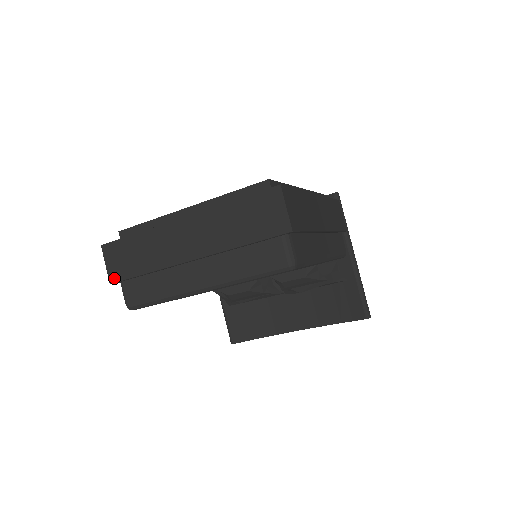
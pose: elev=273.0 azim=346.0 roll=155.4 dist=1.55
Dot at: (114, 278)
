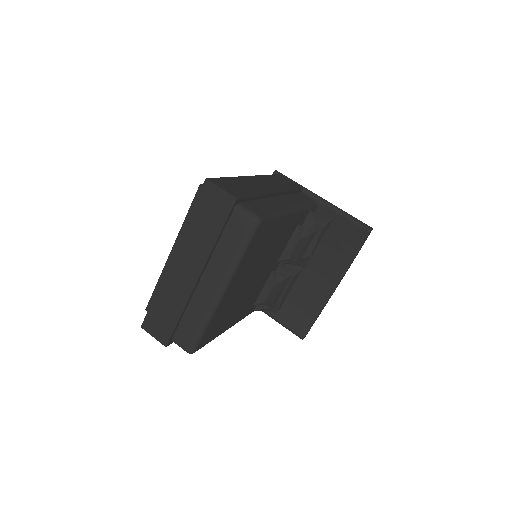
Dot at: (165, 340)
